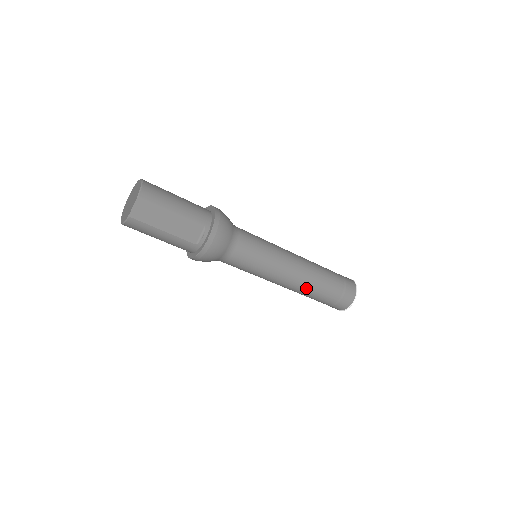
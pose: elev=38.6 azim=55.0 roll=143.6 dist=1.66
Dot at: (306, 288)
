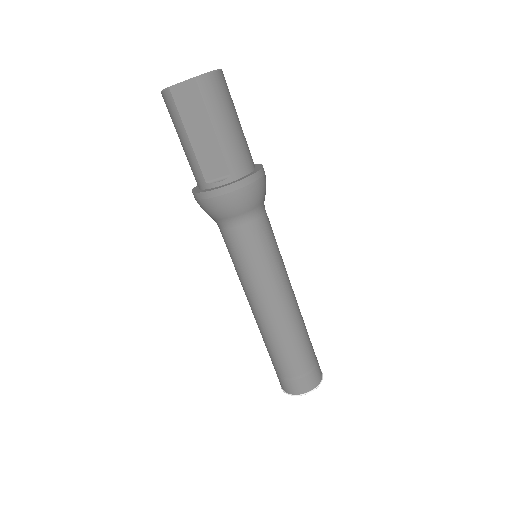
Dot at: (269, 334)
